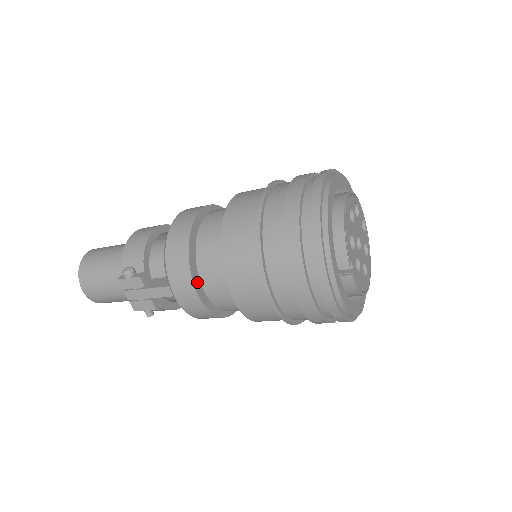
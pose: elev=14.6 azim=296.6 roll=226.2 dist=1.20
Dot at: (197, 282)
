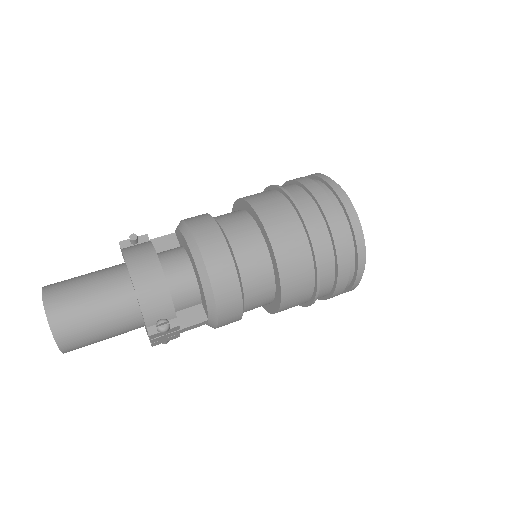
Dot at: occluded
